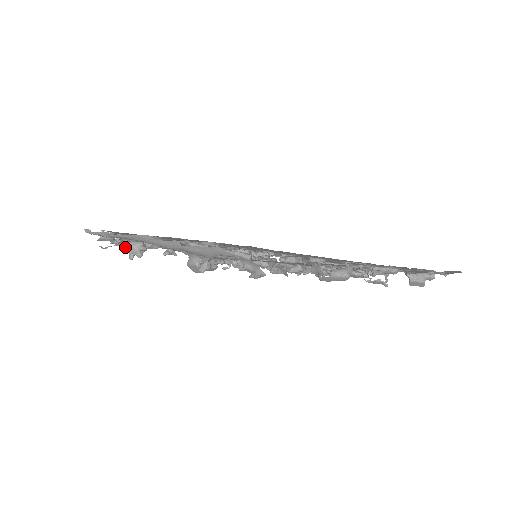
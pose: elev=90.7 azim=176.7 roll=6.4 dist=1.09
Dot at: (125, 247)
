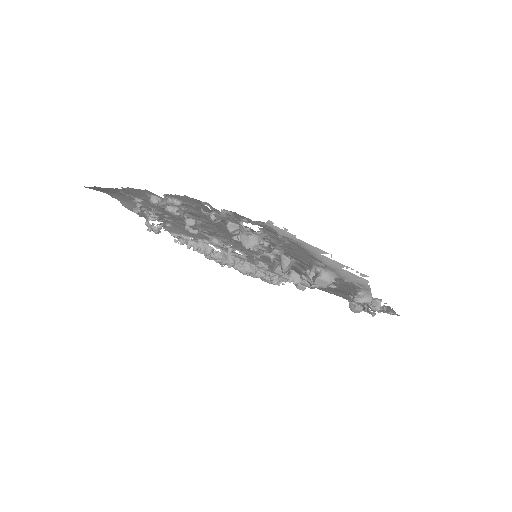
Dot at: occluded
